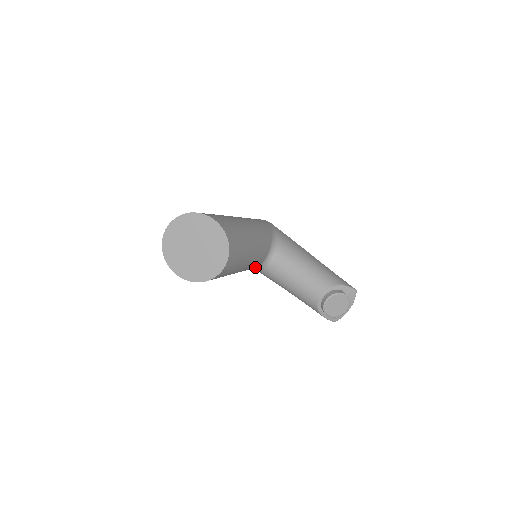
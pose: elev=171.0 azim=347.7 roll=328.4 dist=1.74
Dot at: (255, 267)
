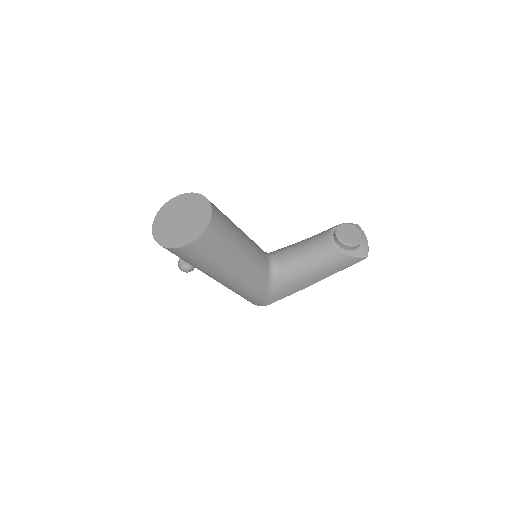
Dot at: (266, 274)
